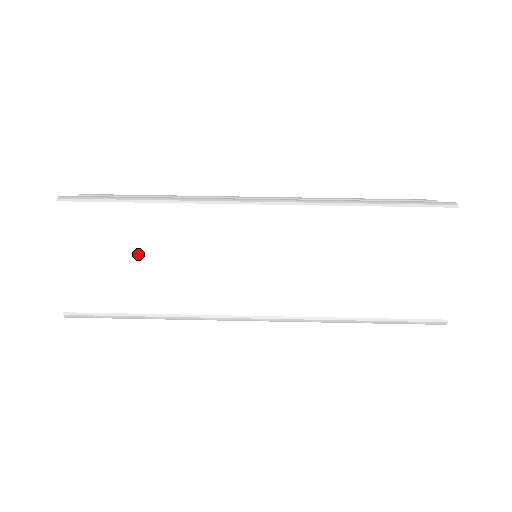
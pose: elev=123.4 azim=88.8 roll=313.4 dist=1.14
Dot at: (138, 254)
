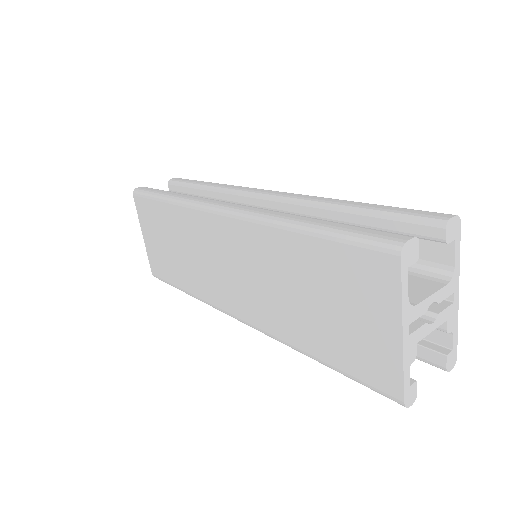
Dot at: (170, 241)
